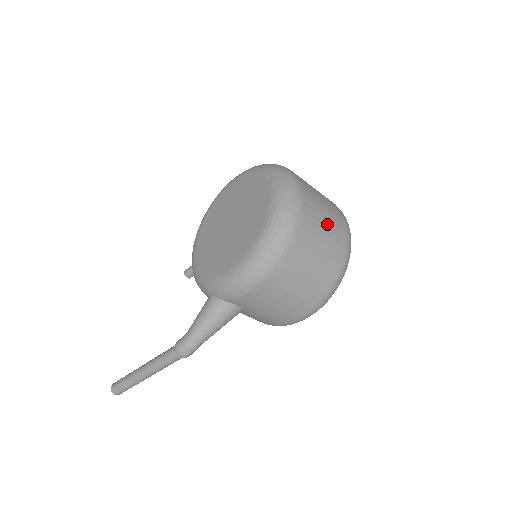
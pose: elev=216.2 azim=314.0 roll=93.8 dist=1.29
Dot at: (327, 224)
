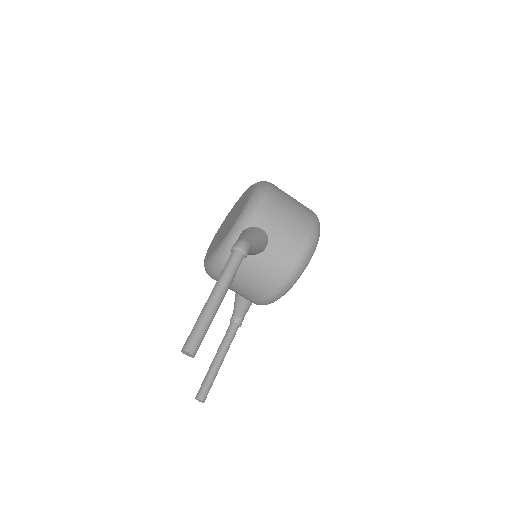
Dot at: occluded
